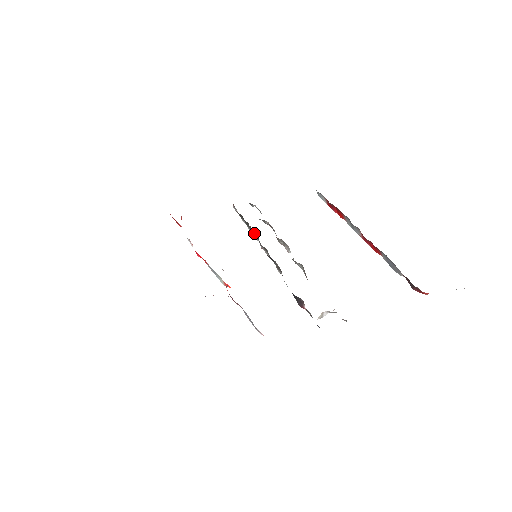
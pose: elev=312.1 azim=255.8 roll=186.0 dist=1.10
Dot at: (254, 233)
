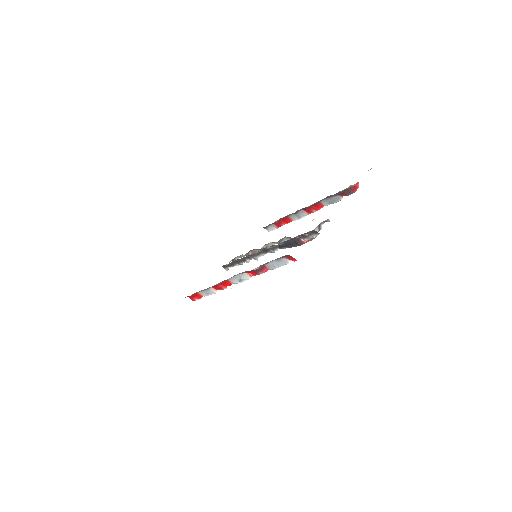
Dot at: (247, 259)
